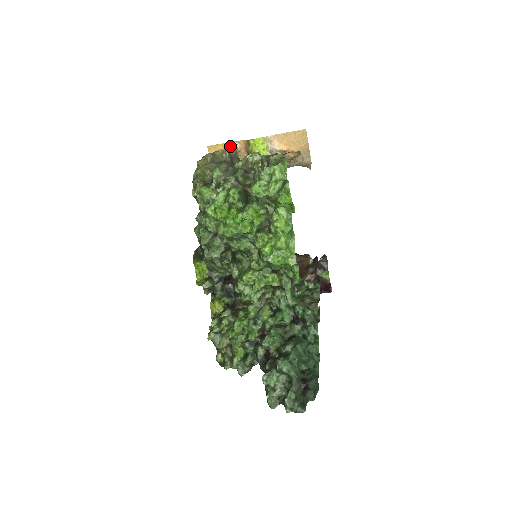
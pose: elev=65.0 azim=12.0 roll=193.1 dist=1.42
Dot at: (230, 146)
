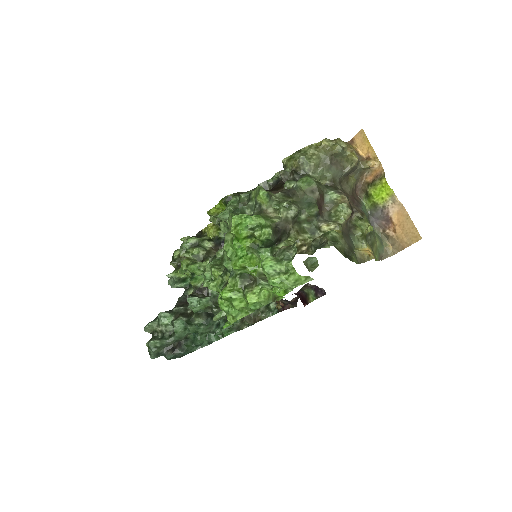
Dot at: (372, 156)
